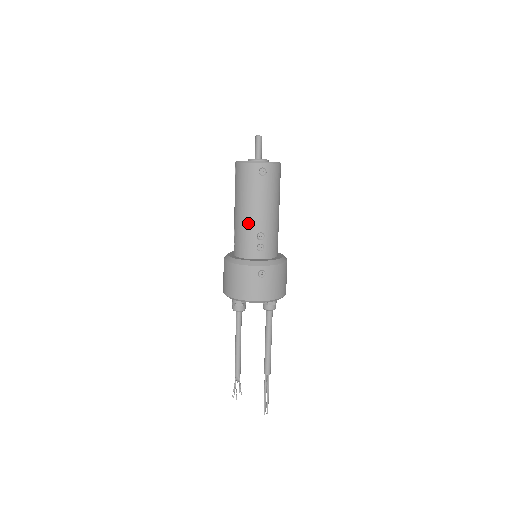
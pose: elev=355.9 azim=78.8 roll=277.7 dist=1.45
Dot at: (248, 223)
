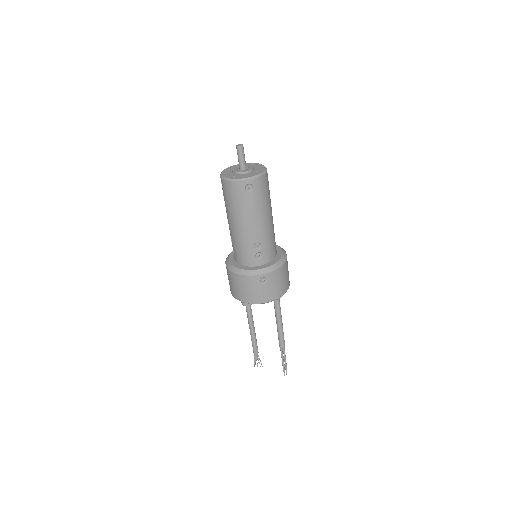
Dot at: (243, 236)
